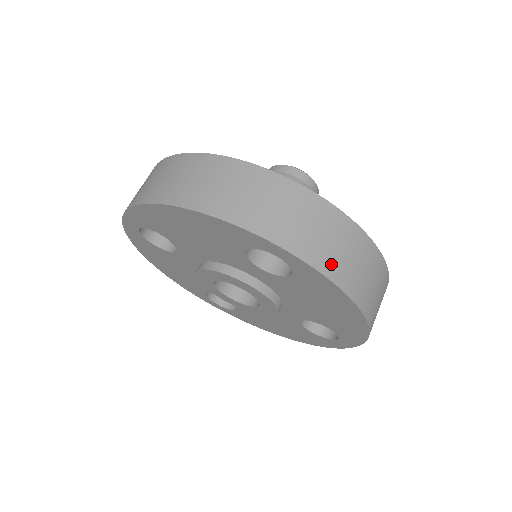
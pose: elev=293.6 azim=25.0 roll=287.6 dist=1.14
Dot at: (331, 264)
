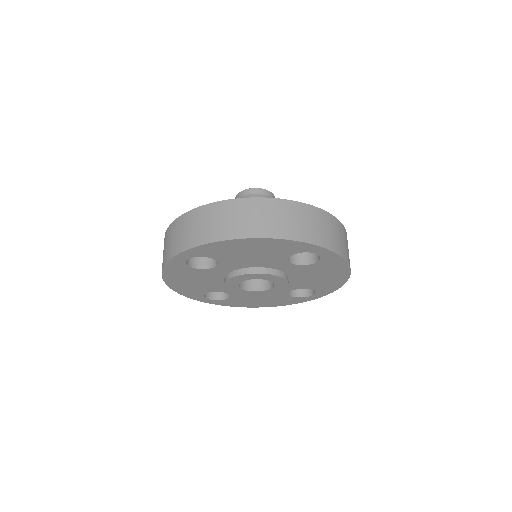
Dot at: (343, 250)
